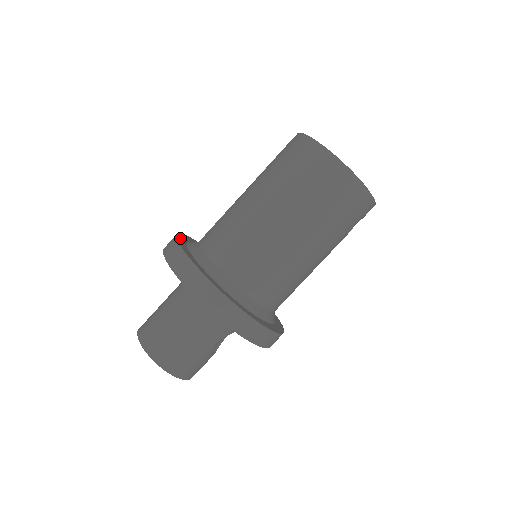
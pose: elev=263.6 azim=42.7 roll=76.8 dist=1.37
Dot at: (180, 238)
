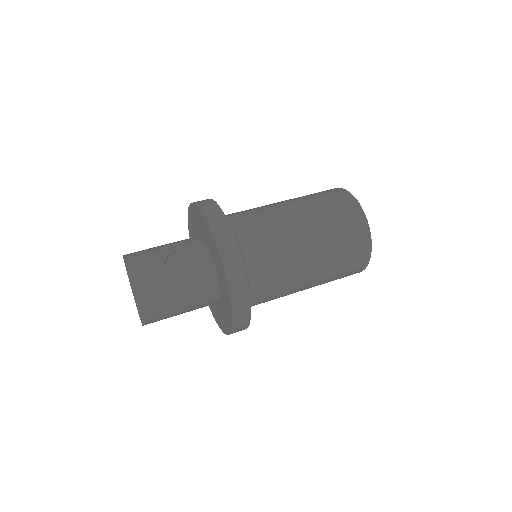
Dot at: occluded
